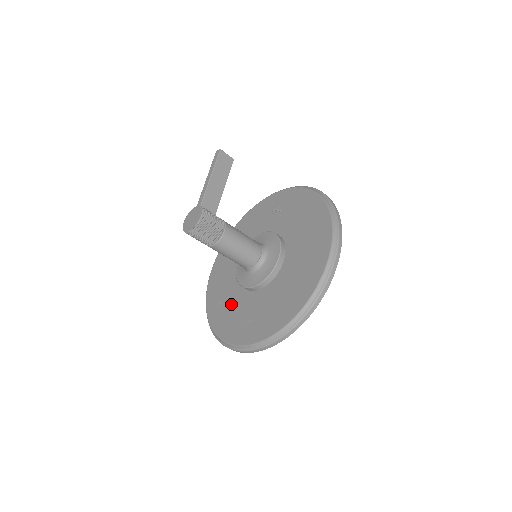
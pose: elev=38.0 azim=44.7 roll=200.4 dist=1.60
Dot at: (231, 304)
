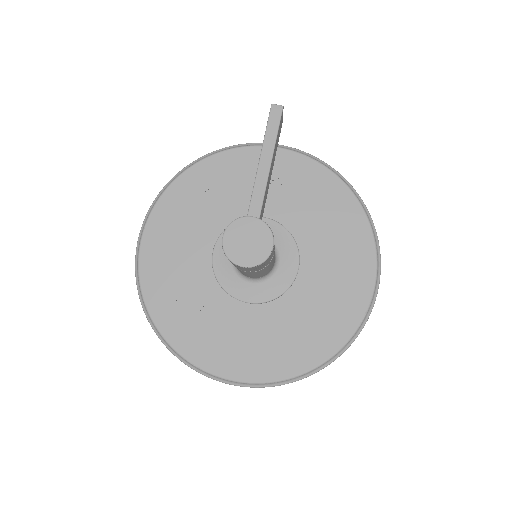
Dot at: (202, 311)
